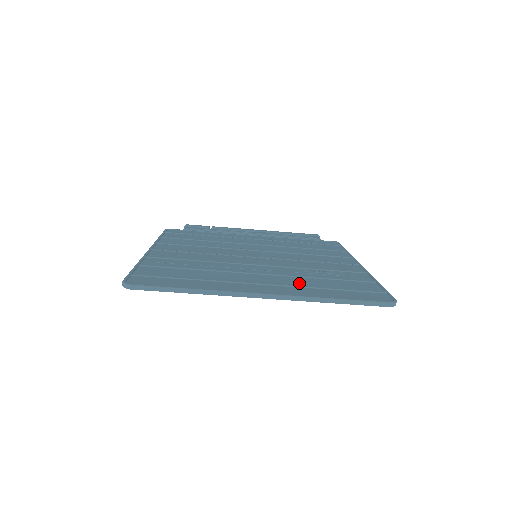
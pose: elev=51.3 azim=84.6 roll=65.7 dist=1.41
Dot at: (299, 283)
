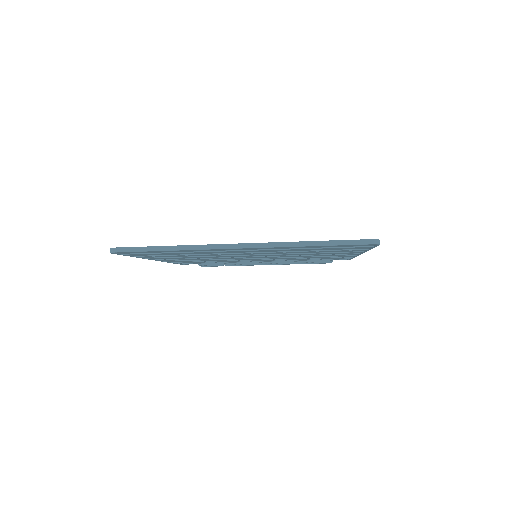
Dot at: occluded
